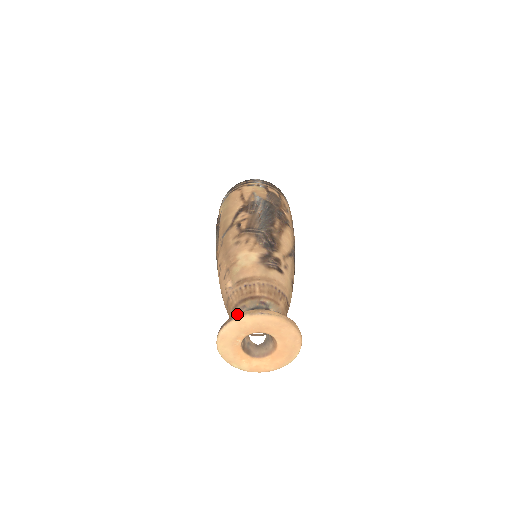
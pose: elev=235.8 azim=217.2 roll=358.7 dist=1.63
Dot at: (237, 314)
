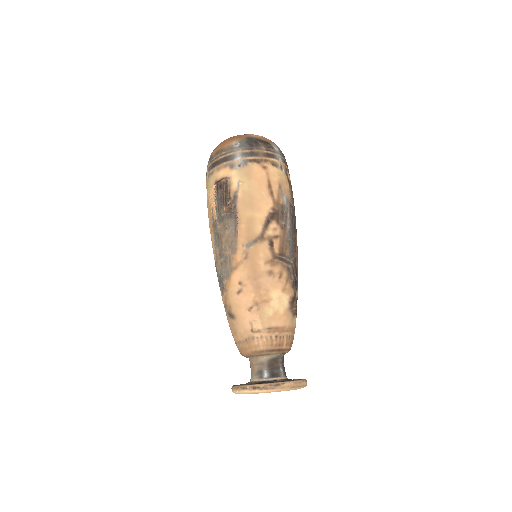
Dot at: (280, 384)
